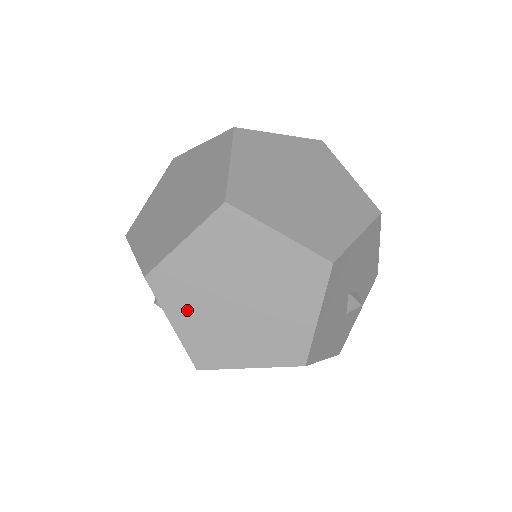
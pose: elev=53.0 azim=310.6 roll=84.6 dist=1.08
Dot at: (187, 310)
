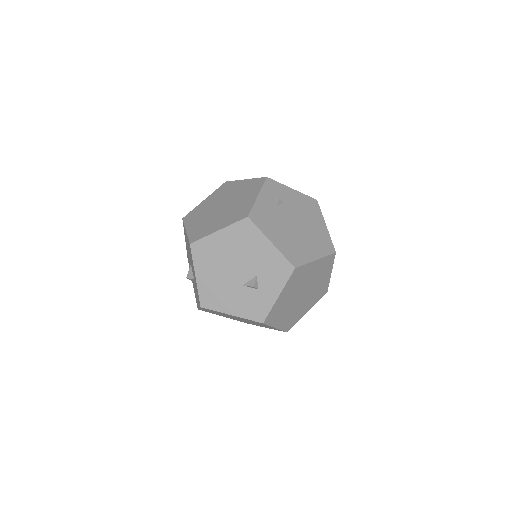
Dot at: occluded
